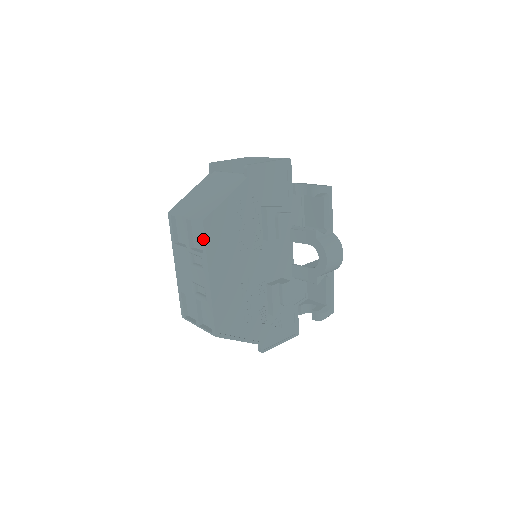
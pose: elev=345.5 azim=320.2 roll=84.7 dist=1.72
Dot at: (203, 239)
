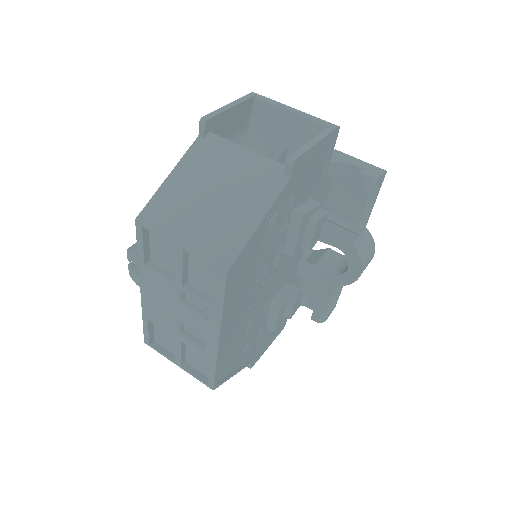
Dot at: (220, 293)
